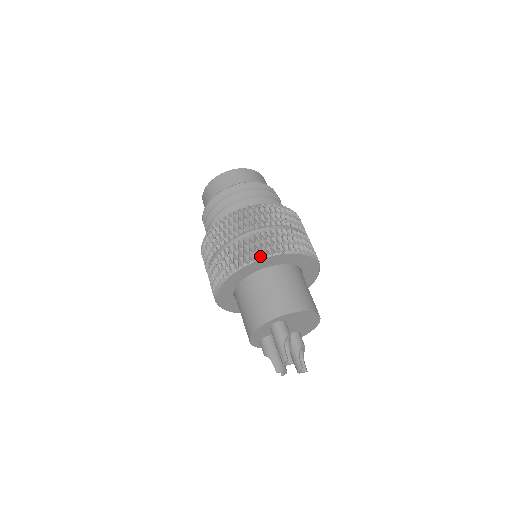
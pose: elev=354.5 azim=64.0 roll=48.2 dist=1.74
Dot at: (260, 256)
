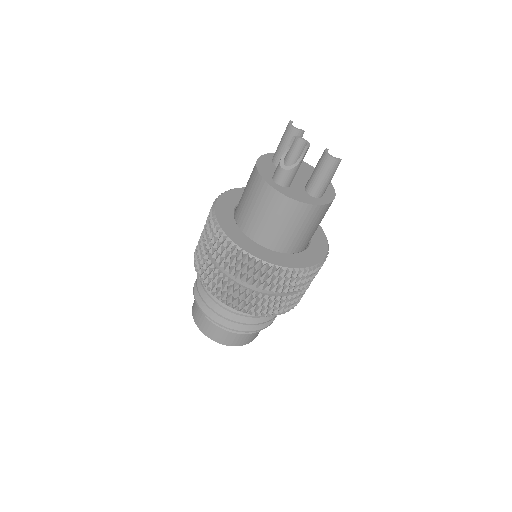
Dot at: occluded
